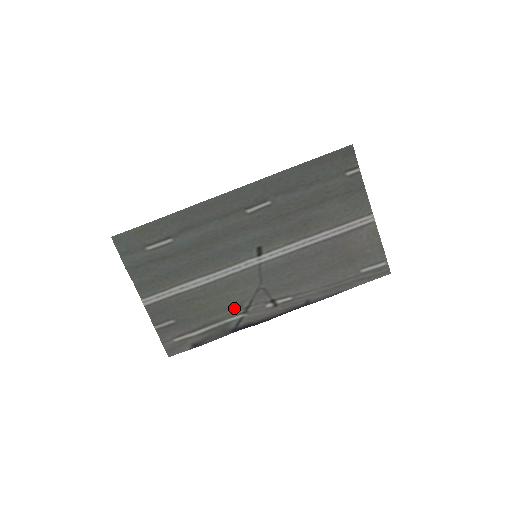
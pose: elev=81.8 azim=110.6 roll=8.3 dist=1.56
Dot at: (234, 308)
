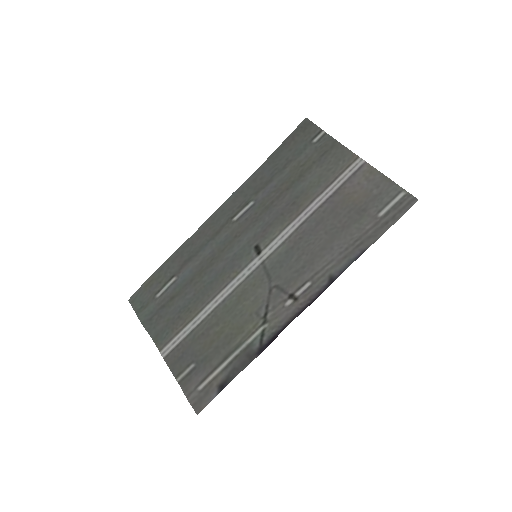
Dot at: (251, 322)
